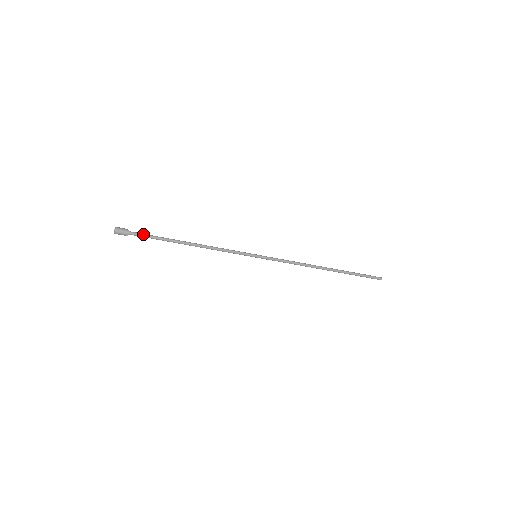
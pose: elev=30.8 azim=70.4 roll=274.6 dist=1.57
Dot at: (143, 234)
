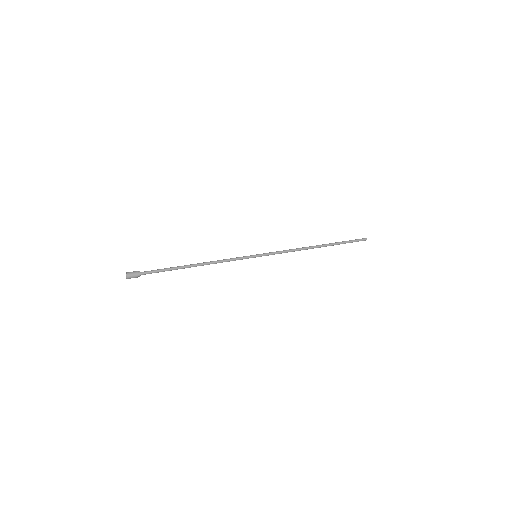
Dot at: (153, 271)
